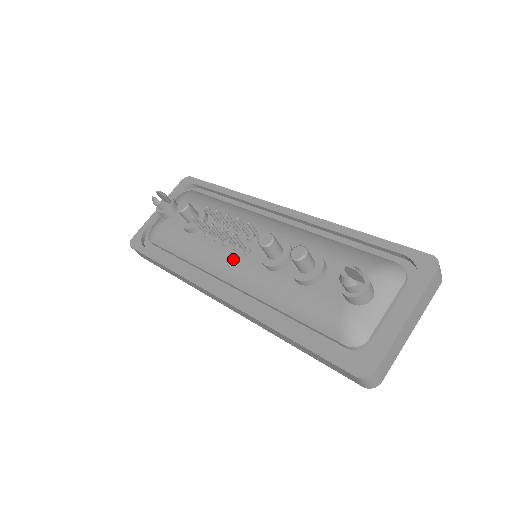
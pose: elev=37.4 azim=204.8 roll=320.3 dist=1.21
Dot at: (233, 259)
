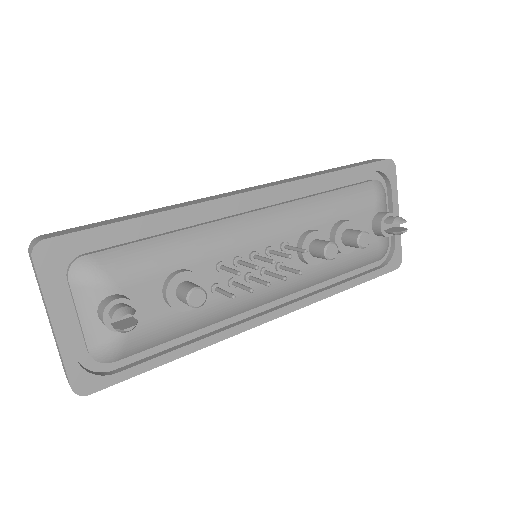
Dot at: (272, 284)
